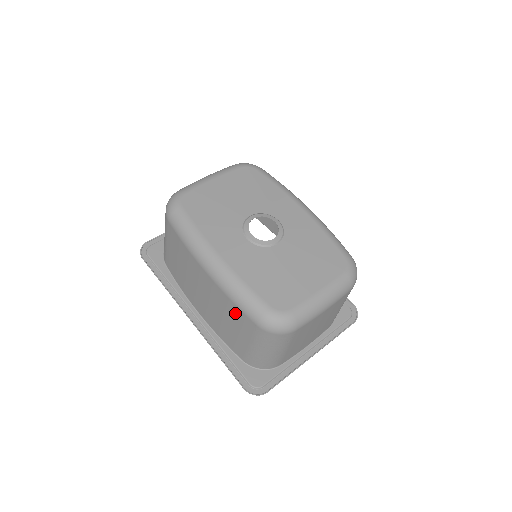
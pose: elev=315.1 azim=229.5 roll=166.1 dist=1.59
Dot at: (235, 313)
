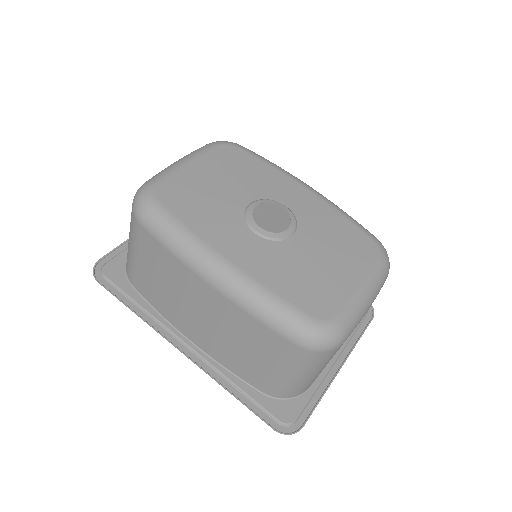
Dot at: (259, 334)
